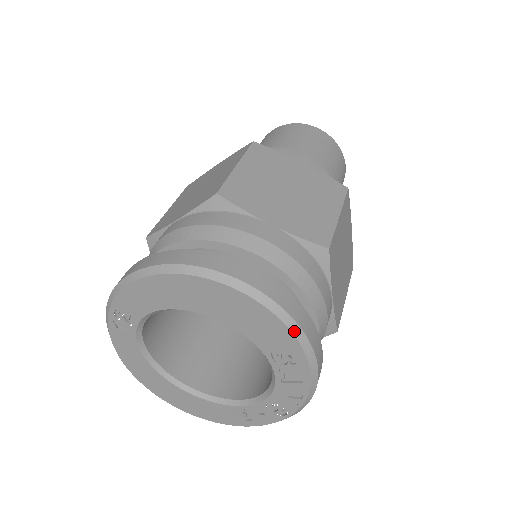
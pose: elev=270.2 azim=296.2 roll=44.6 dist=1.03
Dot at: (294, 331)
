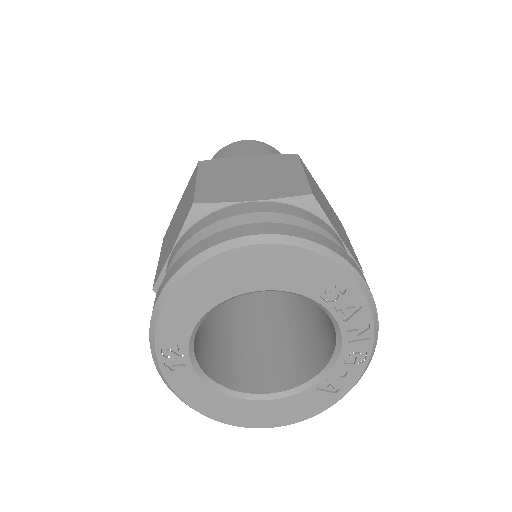
Dot at: (327, 255)
